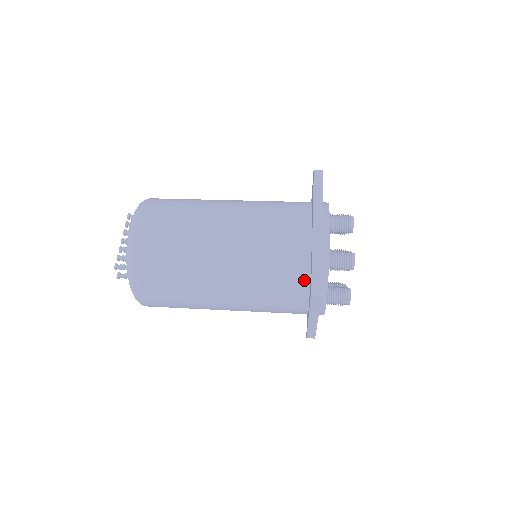
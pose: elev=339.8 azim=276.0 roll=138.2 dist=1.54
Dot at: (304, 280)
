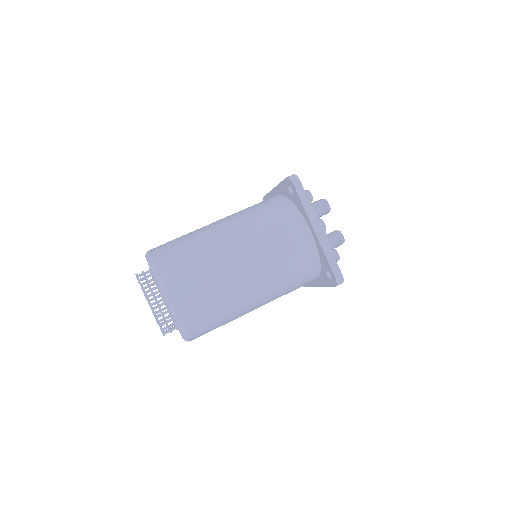
Dot at: (317, 270)
